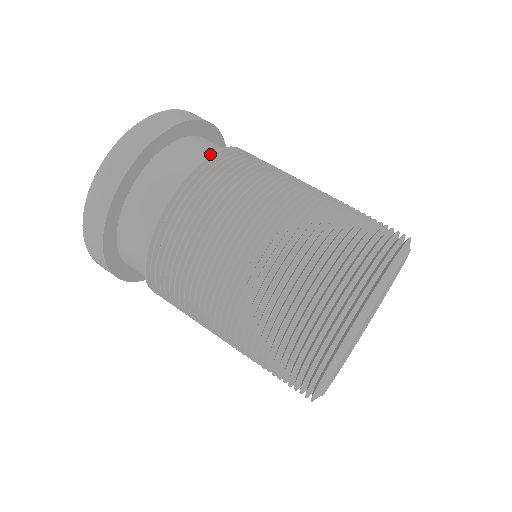
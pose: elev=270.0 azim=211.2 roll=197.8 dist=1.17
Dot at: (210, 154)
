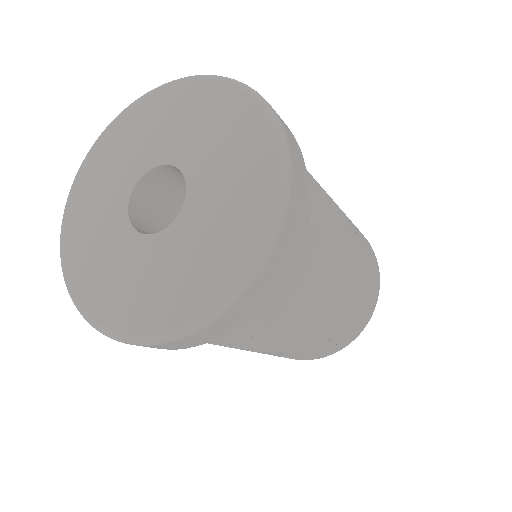
Dot at: (304, 277)
